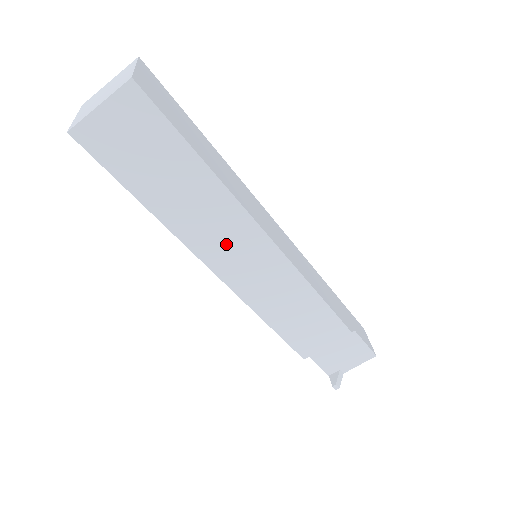
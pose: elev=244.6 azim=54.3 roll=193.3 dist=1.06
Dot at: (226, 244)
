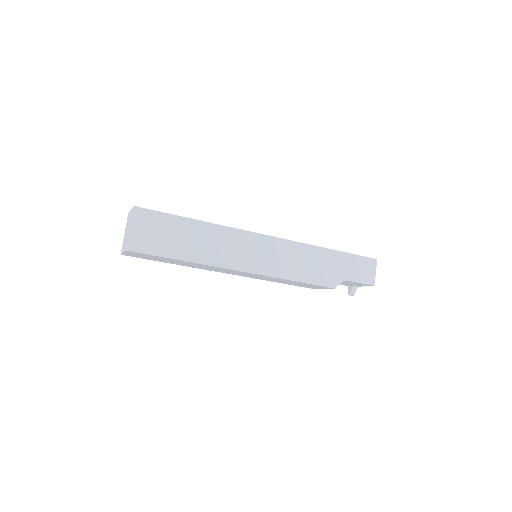
Dot at: (223, 271)
